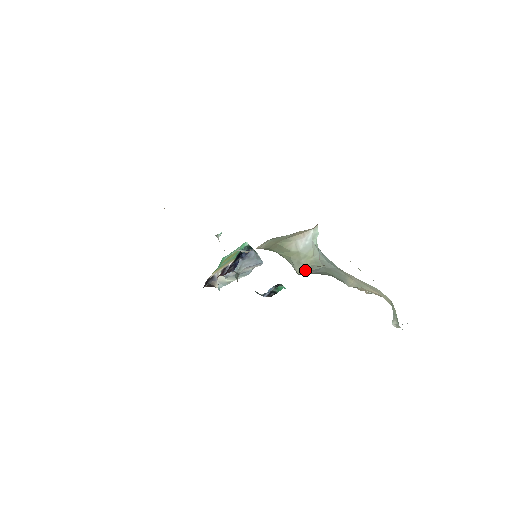
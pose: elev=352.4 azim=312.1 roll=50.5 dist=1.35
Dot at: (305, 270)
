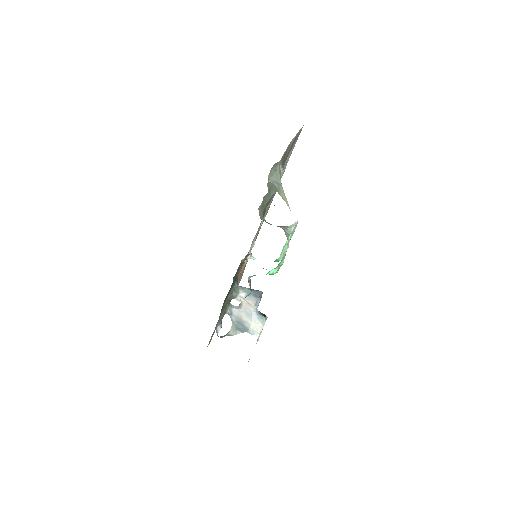
Dot at: occluded
